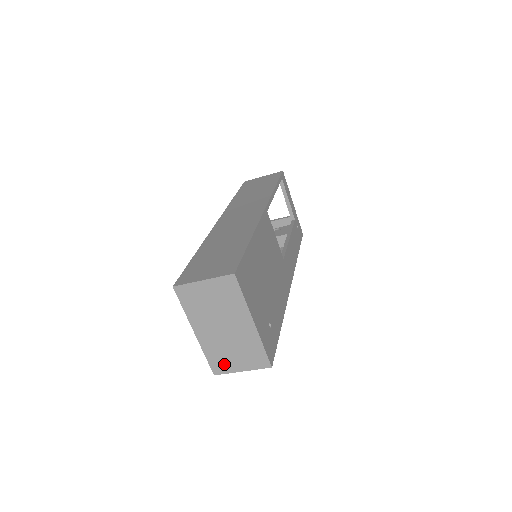
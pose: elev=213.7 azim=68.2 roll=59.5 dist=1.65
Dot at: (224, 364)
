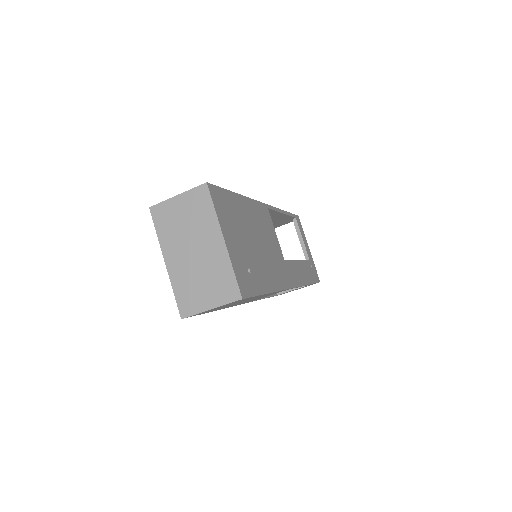
Dot at: (192, 301)
